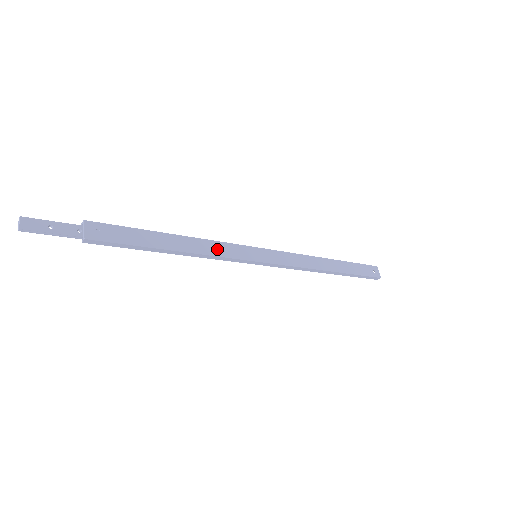
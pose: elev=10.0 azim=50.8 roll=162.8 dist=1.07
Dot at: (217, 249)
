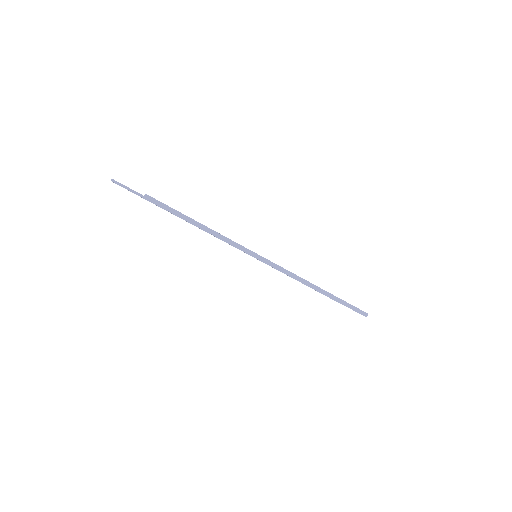
Dot at: (227, 238)
